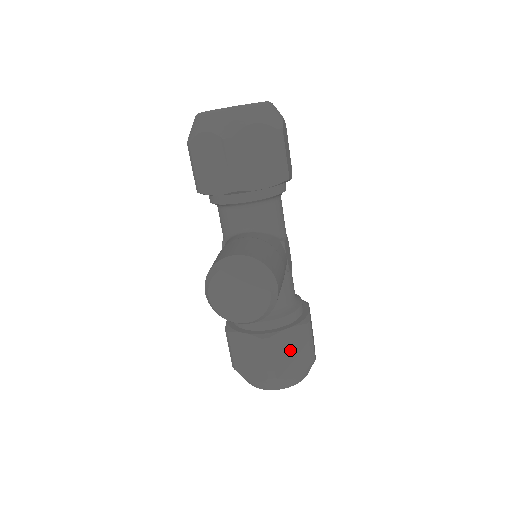
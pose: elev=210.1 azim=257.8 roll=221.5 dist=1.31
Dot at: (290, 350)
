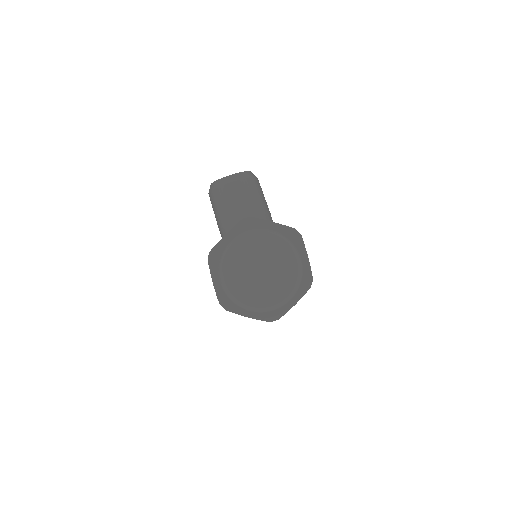
Dot at: occluded
